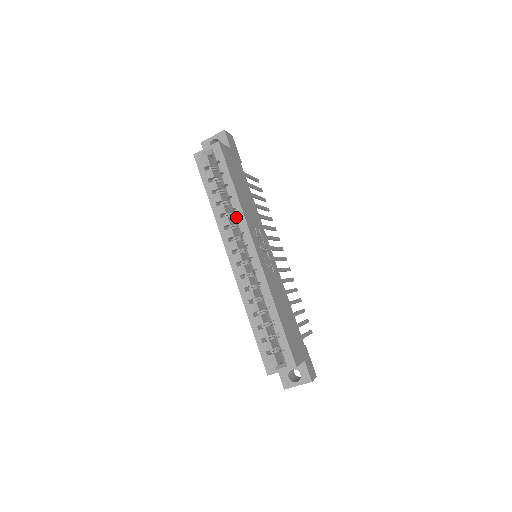
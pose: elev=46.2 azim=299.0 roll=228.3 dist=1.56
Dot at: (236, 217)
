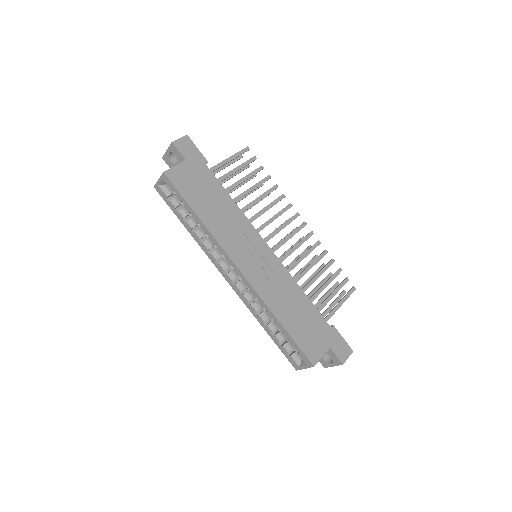
Dot at: occluded
